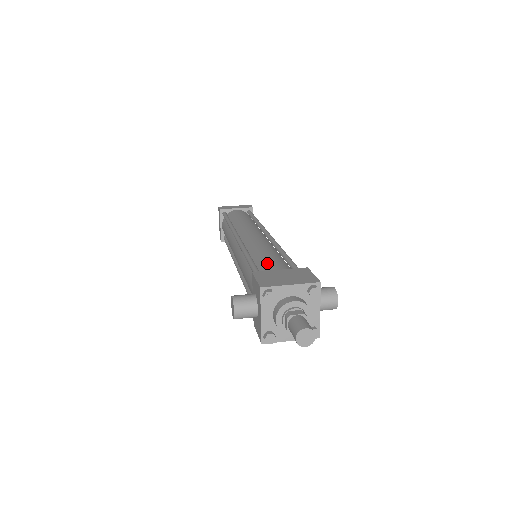
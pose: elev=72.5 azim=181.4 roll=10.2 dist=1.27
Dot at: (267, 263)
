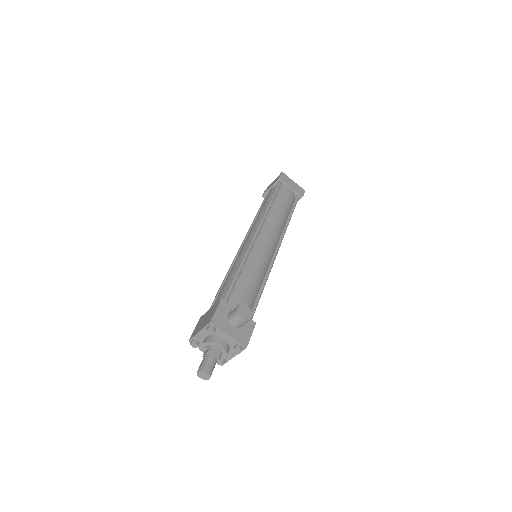
Dot at: (218, 295)
